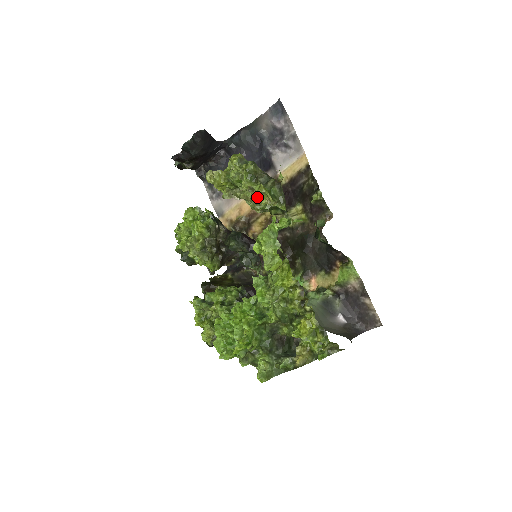
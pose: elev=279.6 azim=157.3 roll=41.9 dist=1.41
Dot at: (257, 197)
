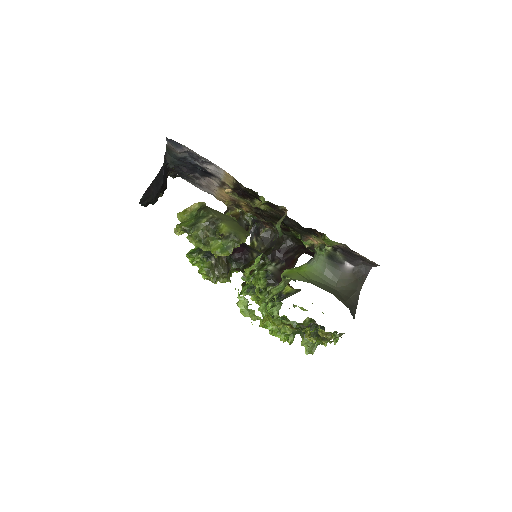
Dot at: occluded
